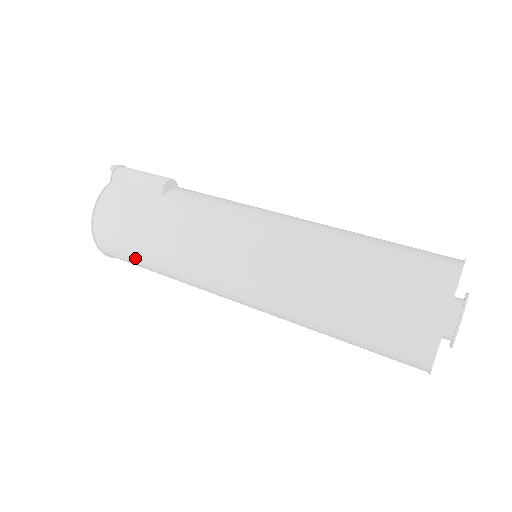
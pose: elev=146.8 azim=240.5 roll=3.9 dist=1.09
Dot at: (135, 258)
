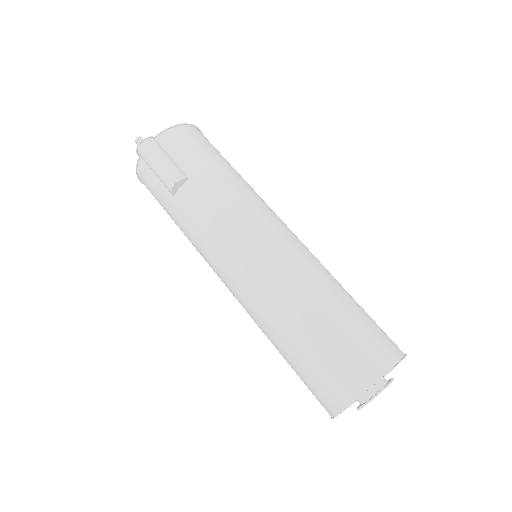
Dot at: occluded
